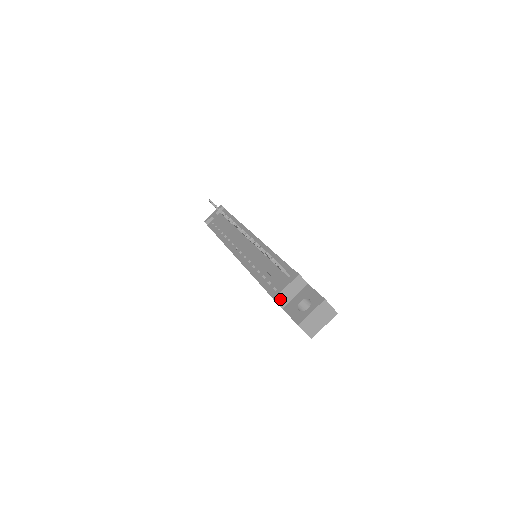
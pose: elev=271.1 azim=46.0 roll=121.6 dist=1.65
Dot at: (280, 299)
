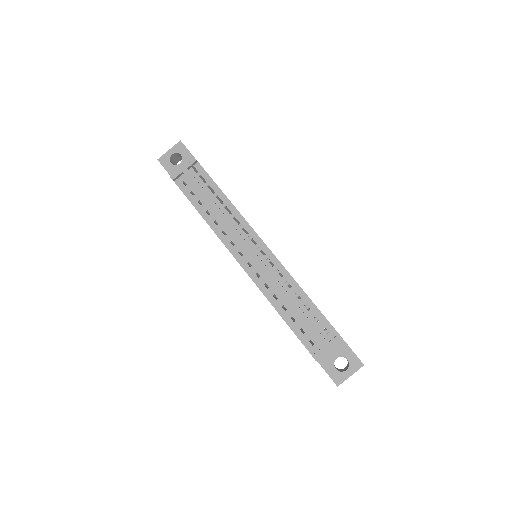
Dot at: occluded
